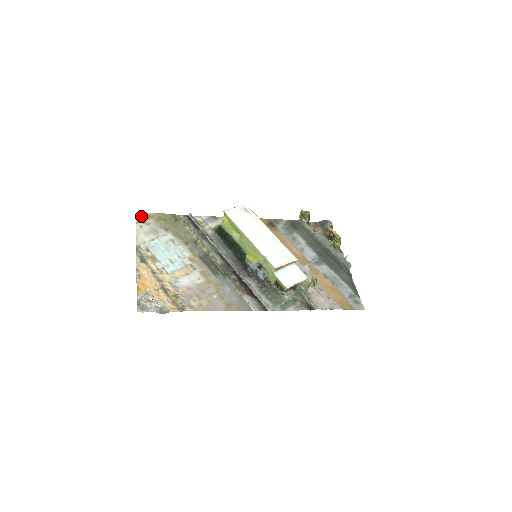
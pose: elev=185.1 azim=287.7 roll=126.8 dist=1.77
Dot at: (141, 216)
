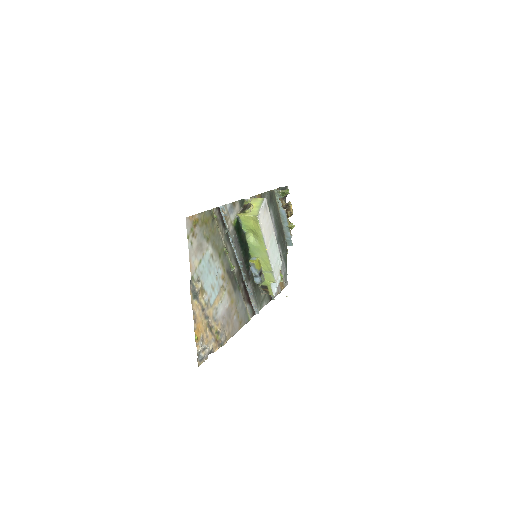
Dot at: (190, 224)
